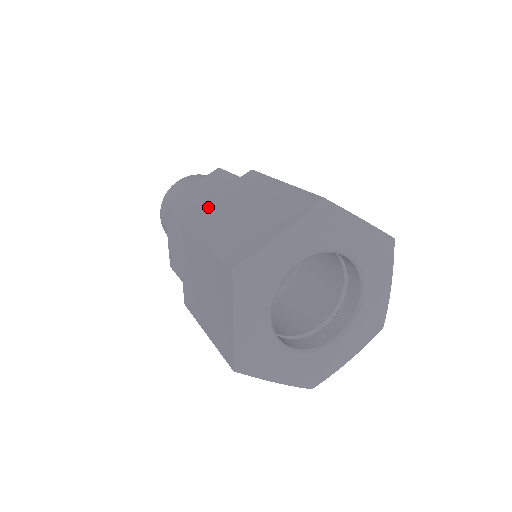
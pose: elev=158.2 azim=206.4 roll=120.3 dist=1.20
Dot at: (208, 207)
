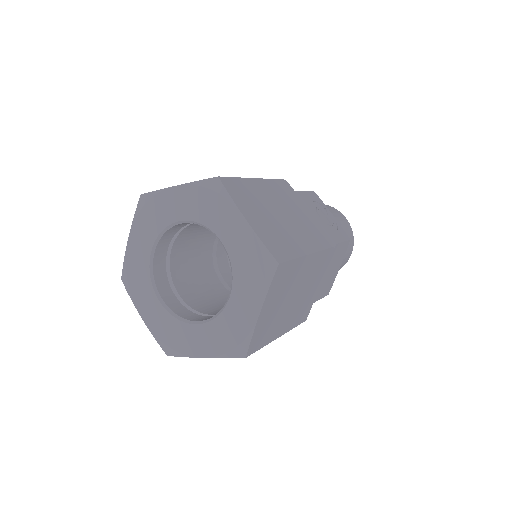
Dot at: occluded
